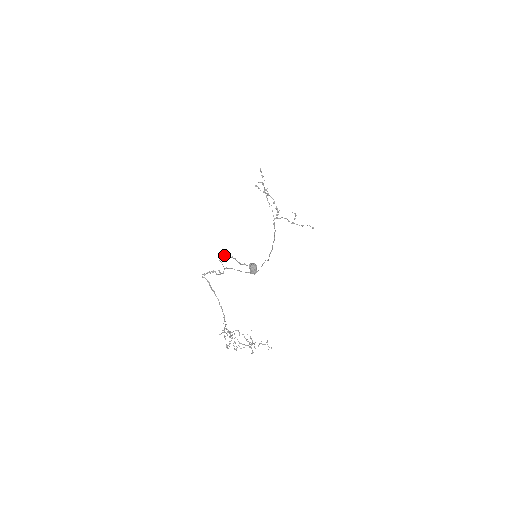
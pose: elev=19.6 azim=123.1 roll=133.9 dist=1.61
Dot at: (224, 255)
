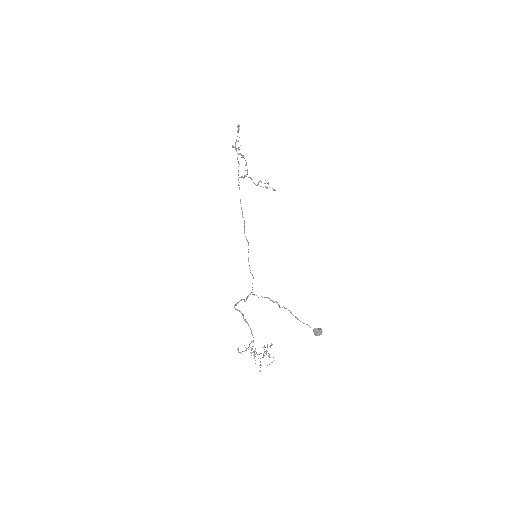
Dot at: (274, 302)
